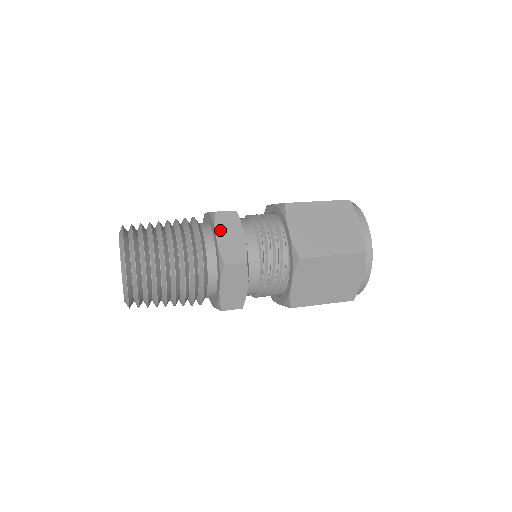
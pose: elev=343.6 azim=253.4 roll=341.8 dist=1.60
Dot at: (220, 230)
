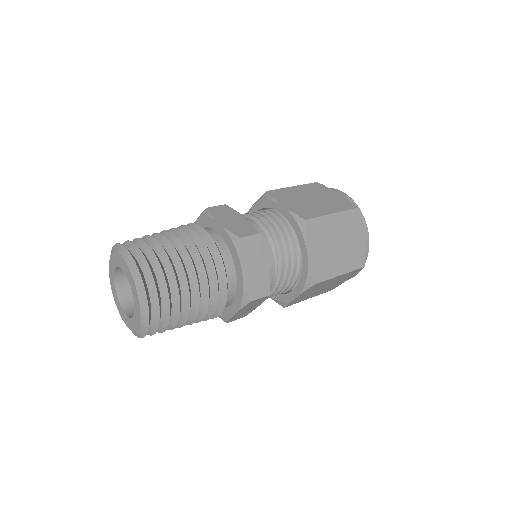
Dot at: (219, 218)
